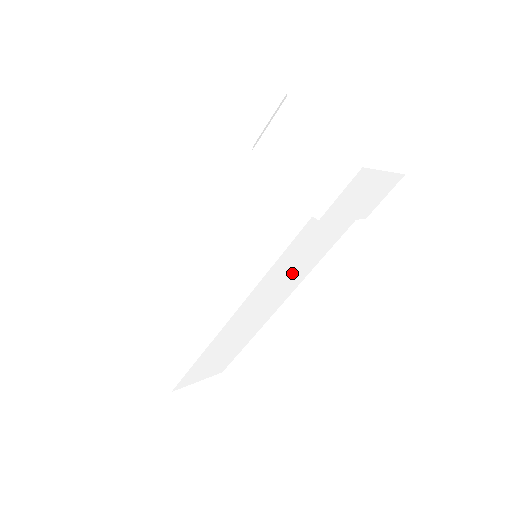
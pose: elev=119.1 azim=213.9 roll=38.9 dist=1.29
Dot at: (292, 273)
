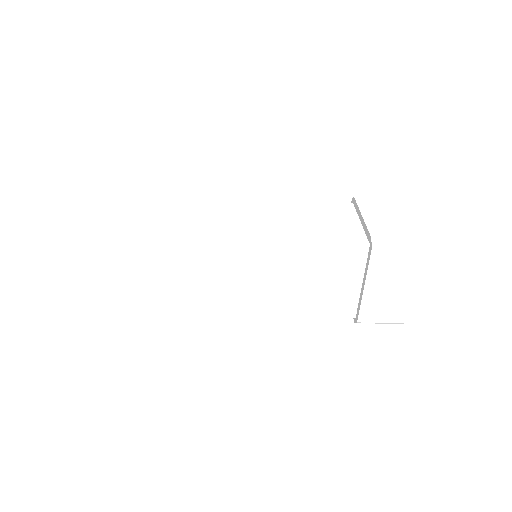
Dot at: (275, 286)
